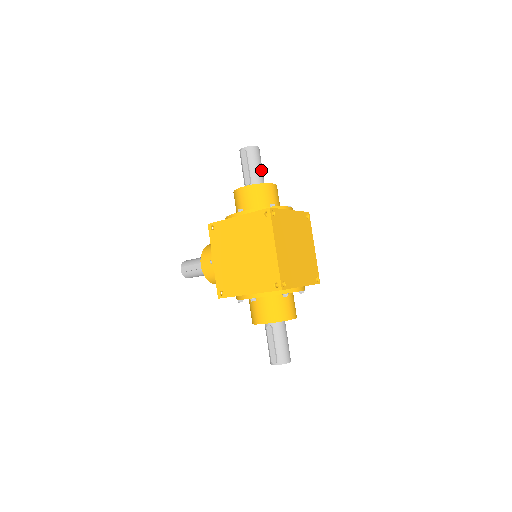
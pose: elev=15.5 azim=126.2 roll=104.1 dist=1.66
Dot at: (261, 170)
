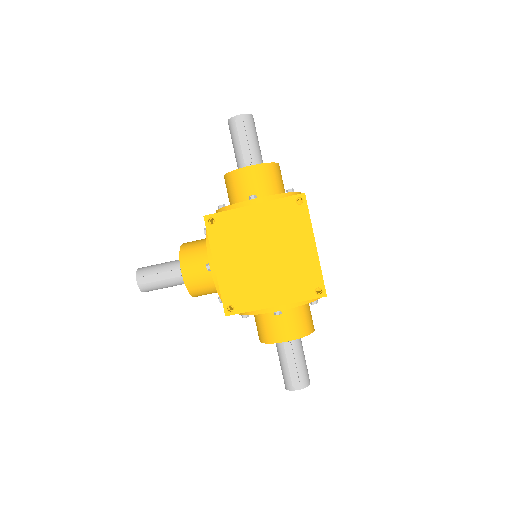
Dot at: (259, 146)
